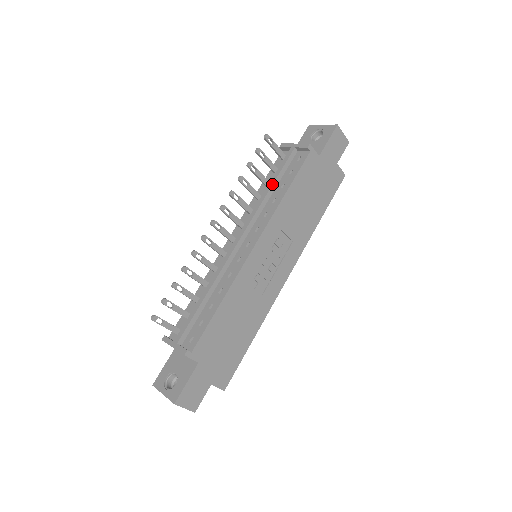
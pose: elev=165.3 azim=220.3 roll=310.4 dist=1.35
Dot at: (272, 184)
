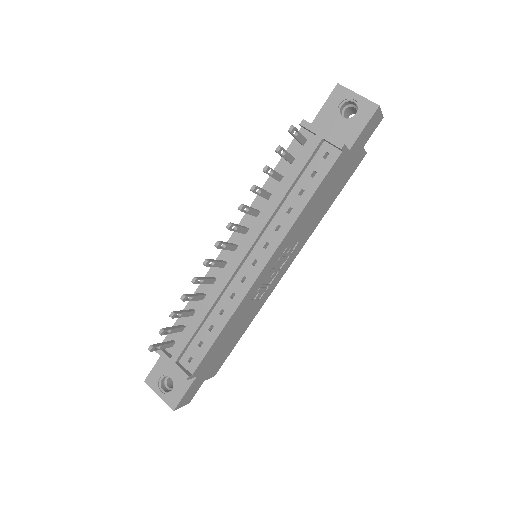
Dot at: (289, 188)
